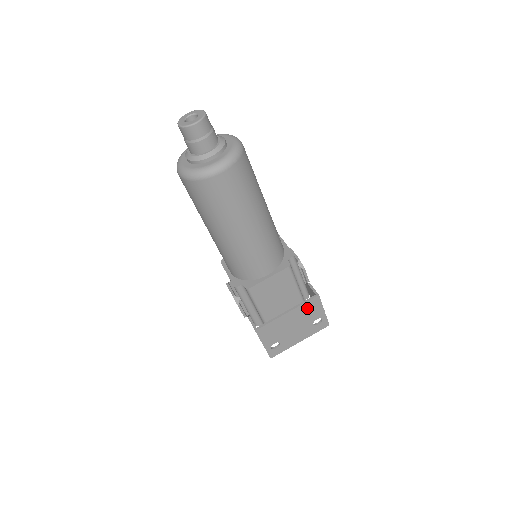
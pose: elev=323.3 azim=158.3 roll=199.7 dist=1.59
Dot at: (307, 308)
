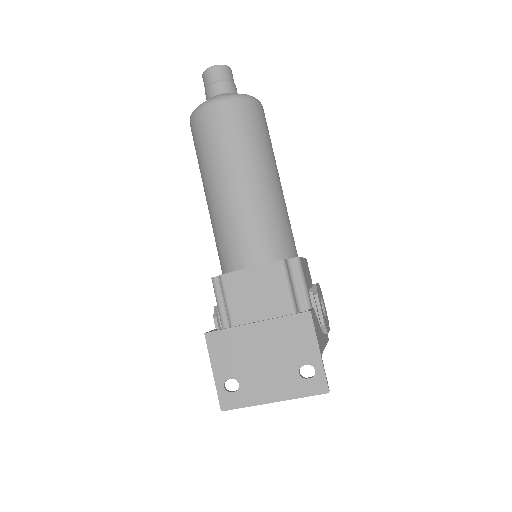
Dot at: (289, 330)
